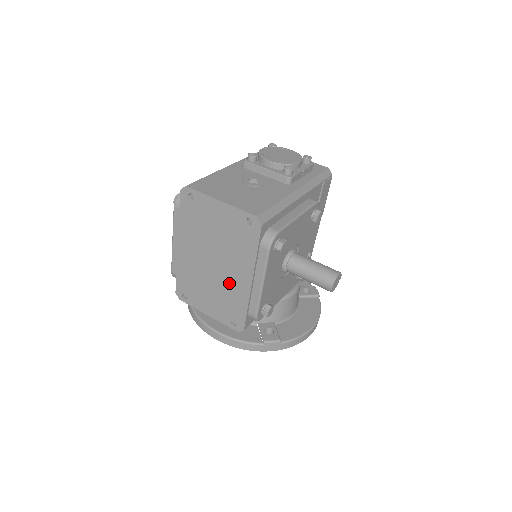
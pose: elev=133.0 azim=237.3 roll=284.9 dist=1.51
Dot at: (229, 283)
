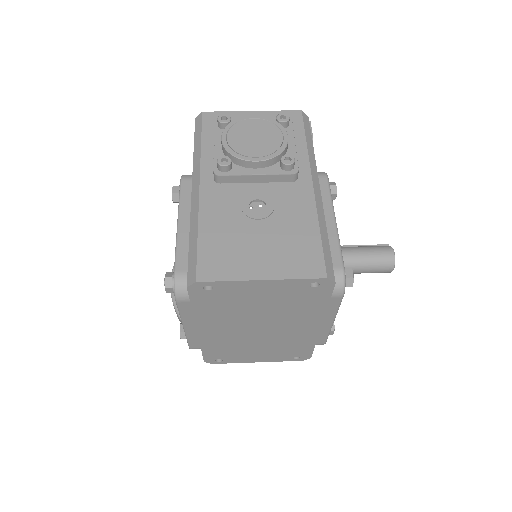
Dot at: (286, 336)
